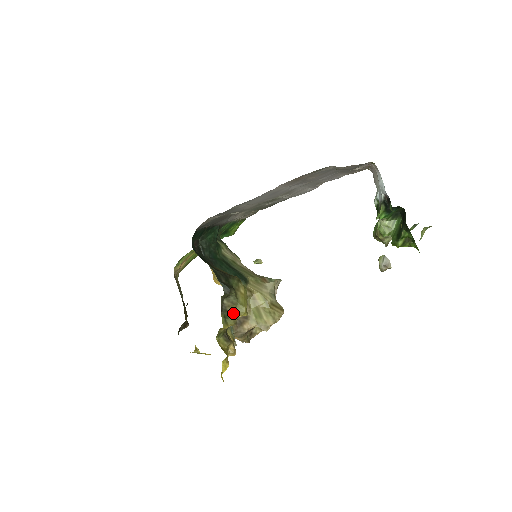
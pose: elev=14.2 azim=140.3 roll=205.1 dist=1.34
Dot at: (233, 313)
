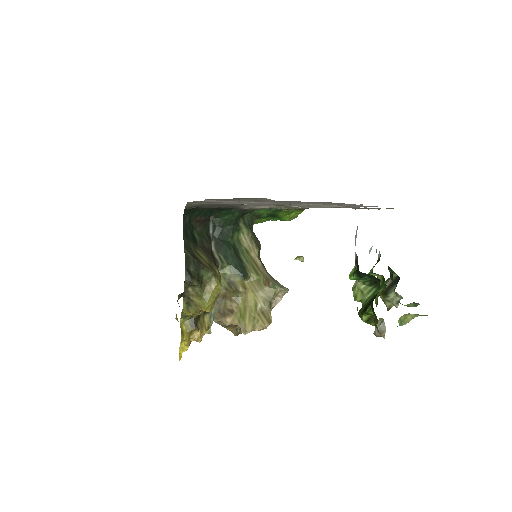
Dot at: (196, 304)
